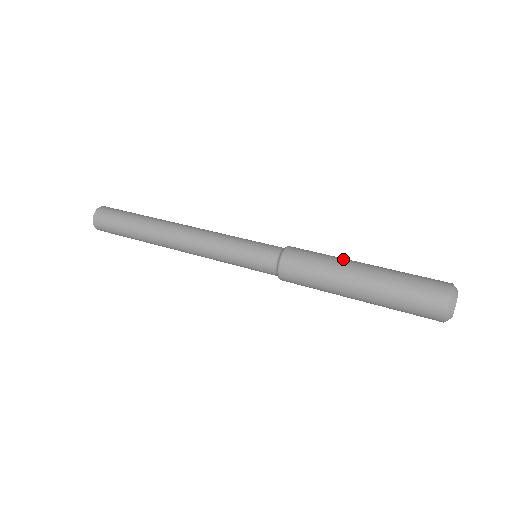
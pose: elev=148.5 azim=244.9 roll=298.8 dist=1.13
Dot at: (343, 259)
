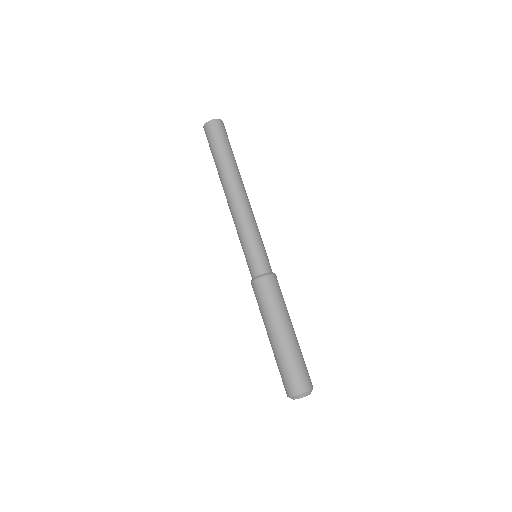
Dot at: (288, 315)
